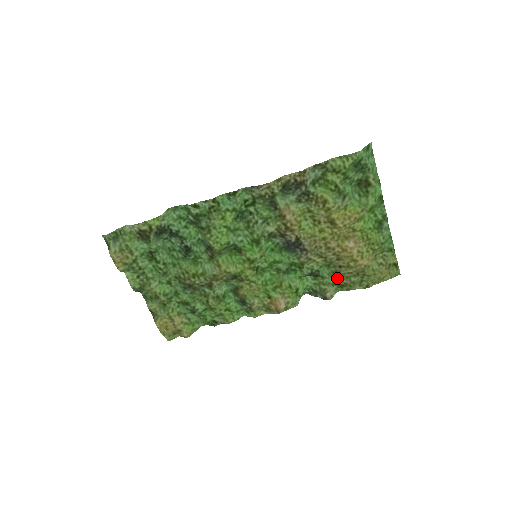
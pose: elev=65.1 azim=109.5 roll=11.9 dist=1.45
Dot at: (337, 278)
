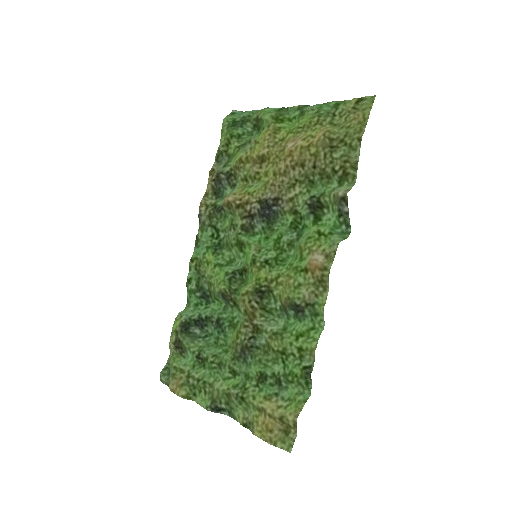
Dot at: (332, 177)
